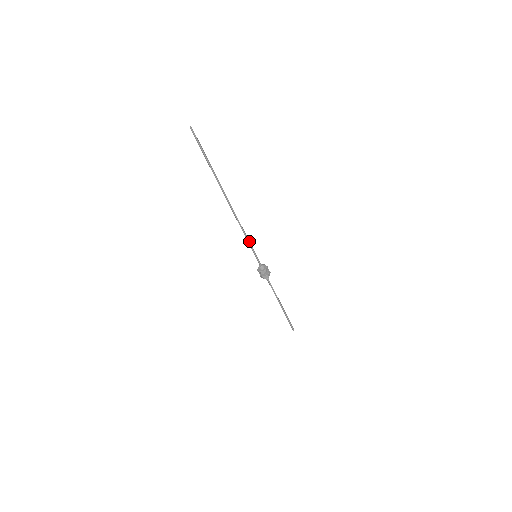
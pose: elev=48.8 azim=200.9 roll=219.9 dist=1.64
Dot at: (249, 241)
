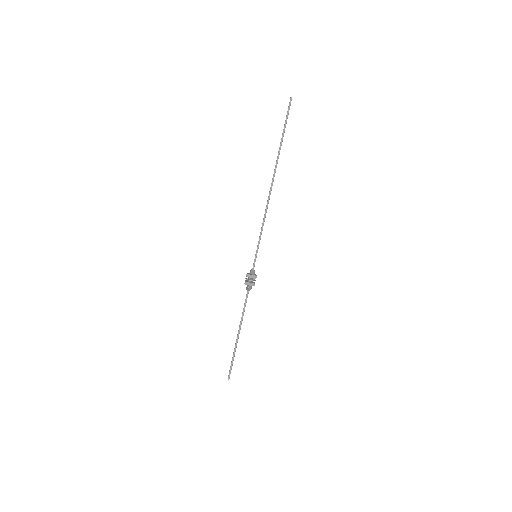
Dot at: occluded
